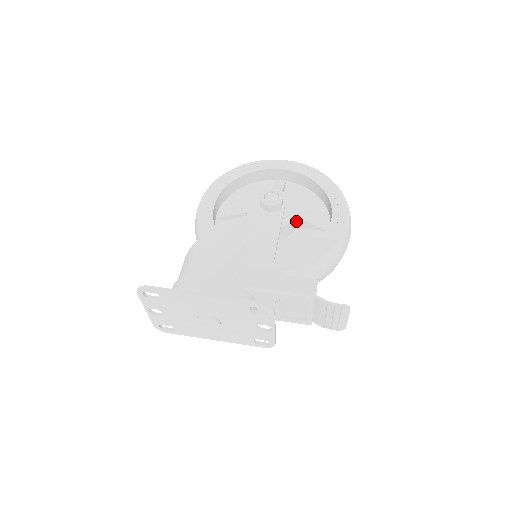
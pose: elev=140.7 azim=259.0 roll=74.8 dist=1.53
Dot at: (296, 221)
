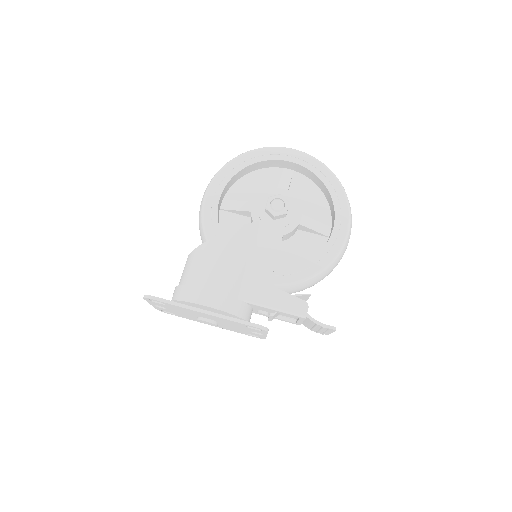
Dot at: (298, 226)
